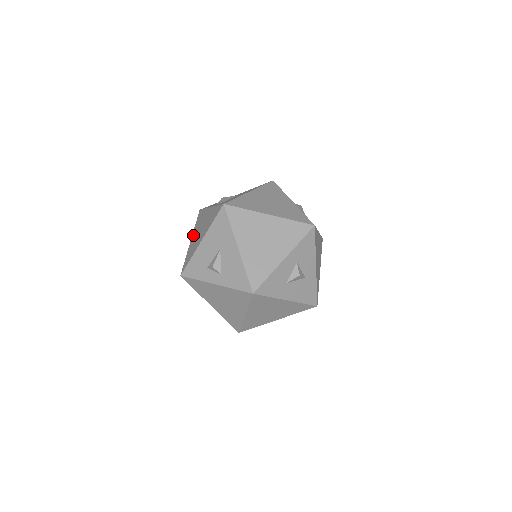
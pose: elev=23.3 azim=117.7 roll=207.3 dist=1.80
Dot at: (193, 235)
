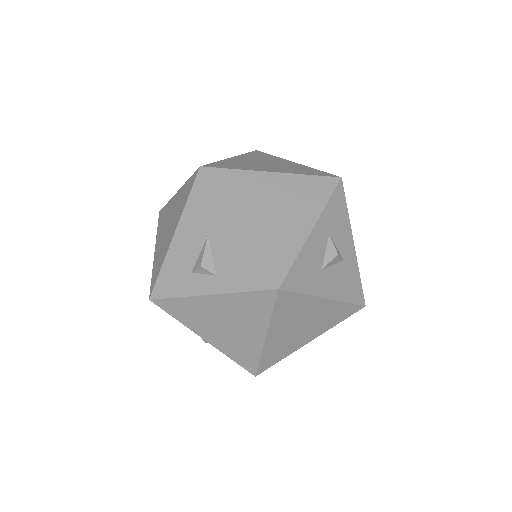
Dot at: (157, 241)
